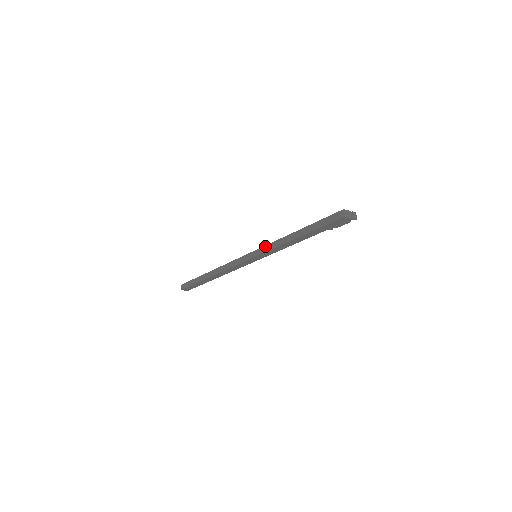
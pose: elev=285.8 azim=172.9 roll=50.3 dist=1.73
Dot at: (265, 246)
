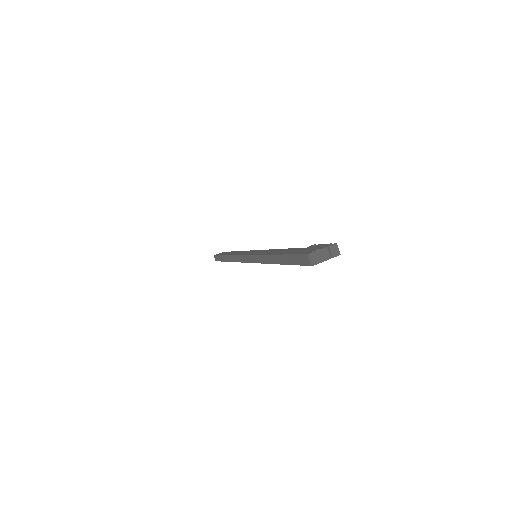
Dot at: (255, 256)
